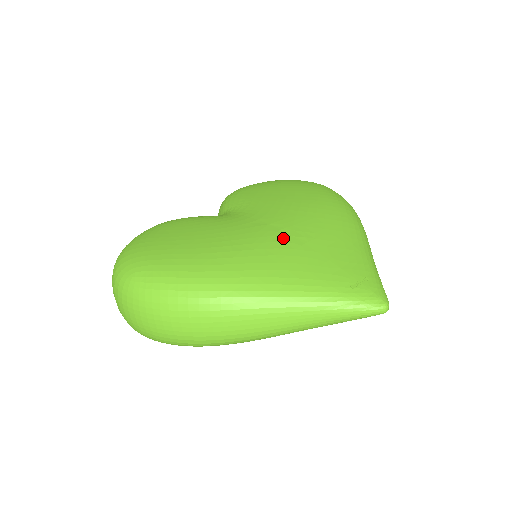
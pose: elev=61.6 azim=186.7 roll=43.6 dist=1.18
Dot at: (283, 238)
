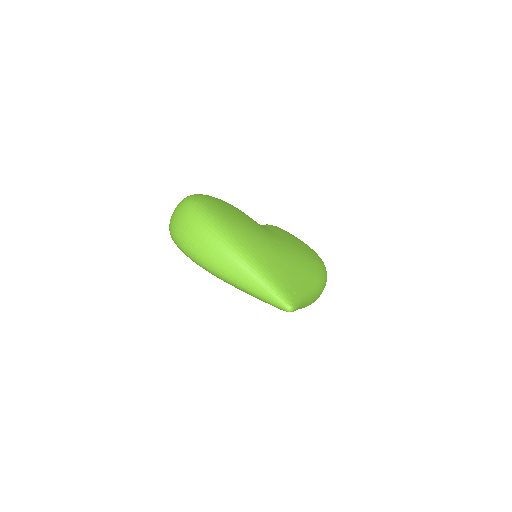
Dot at: (275, 248)
